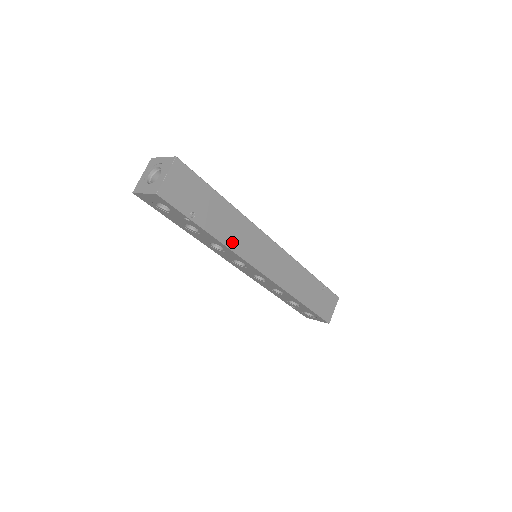
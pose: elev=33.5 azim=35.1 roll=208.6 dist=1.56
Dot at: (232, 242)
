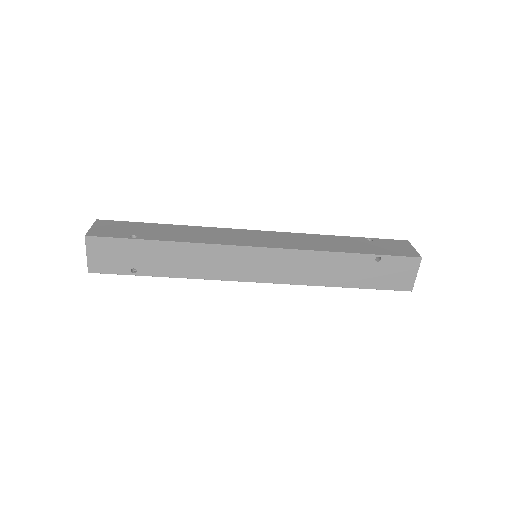
Dot at: (195, 272)
